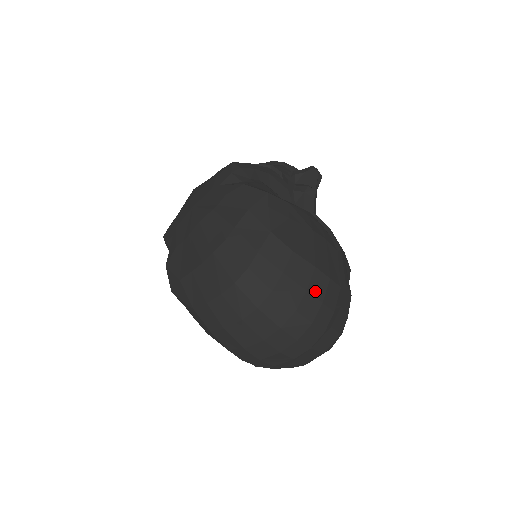
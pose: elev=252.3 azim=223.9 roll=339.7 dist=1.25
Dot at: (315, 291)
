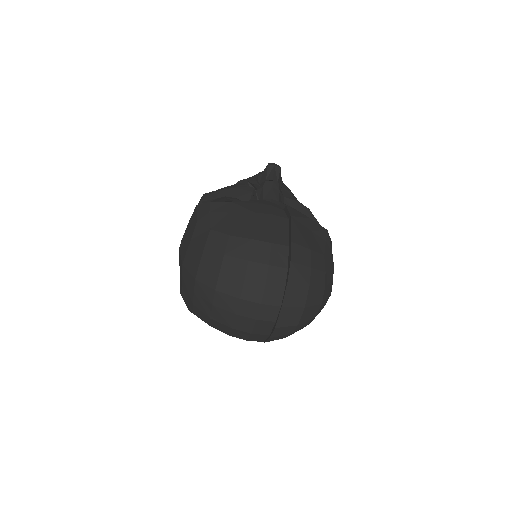
Dot at: (258, 258)
